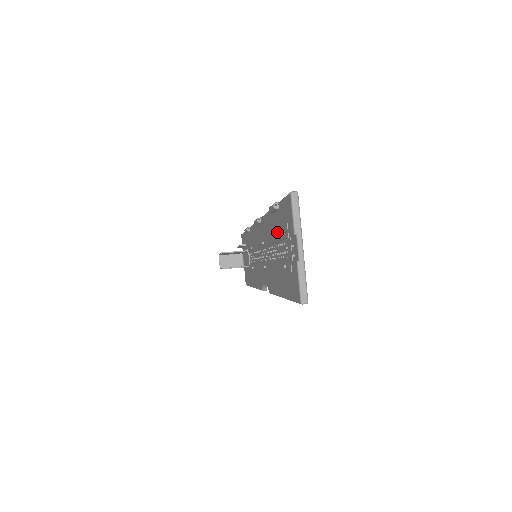
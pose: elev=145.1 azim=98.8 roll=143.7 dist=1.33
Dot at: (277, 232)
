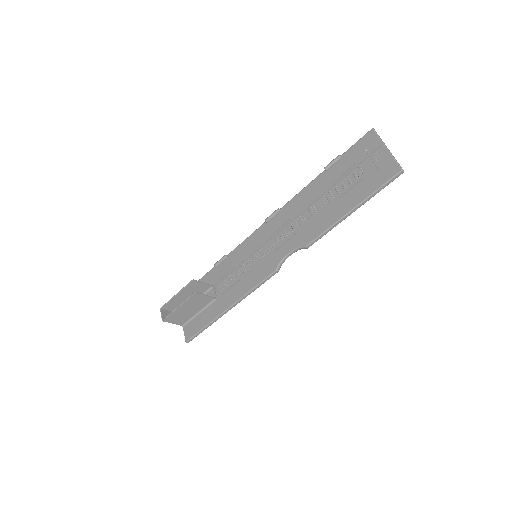
Dot at: (338, 175)
